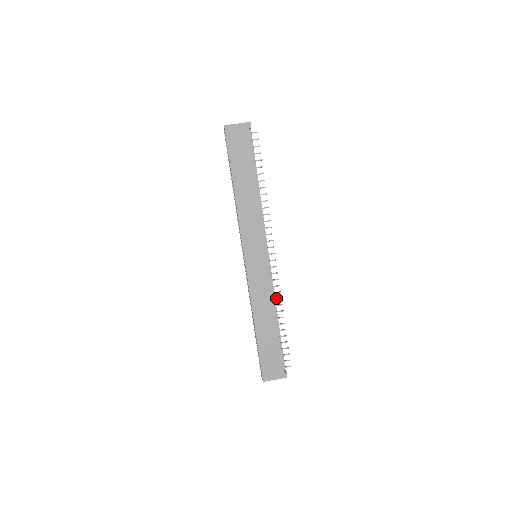
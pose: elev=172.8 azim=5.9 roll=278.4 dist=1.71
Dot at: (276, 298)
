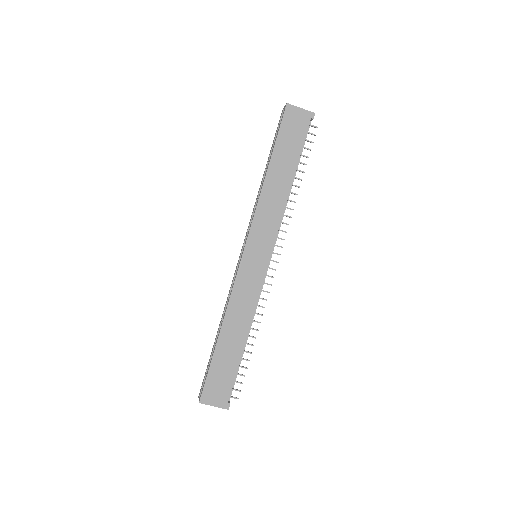
Dot at: occluded
